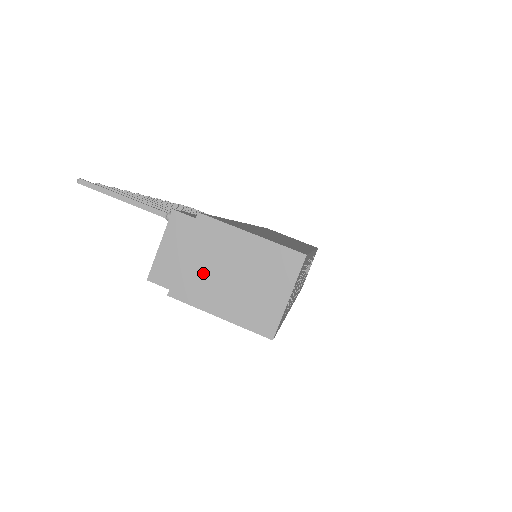
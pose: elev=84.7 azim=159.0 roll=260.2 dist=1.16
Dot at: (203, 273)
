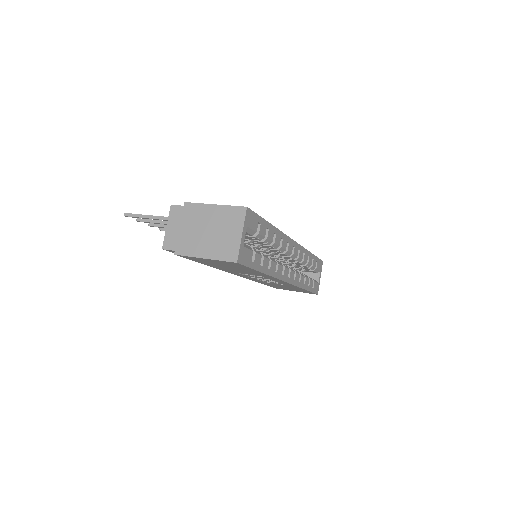
Dot at: (192, 235)
